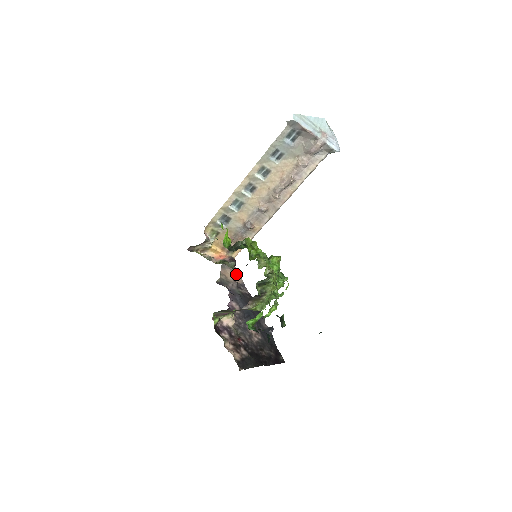
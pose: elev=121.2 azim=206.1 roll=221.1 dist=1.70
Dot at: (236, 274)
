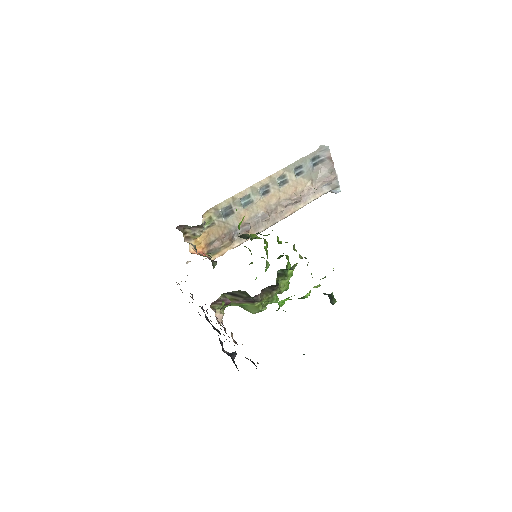
Dot at: occluded
